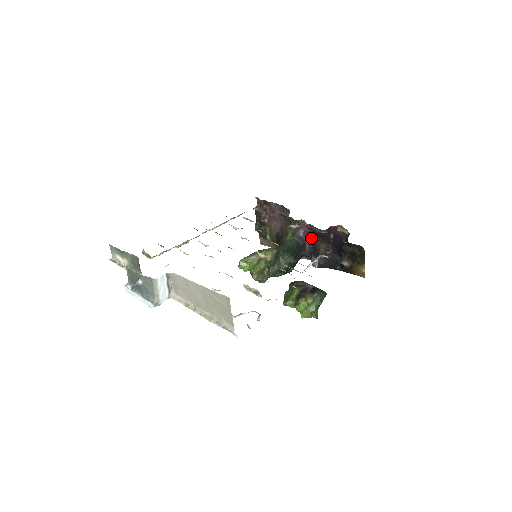
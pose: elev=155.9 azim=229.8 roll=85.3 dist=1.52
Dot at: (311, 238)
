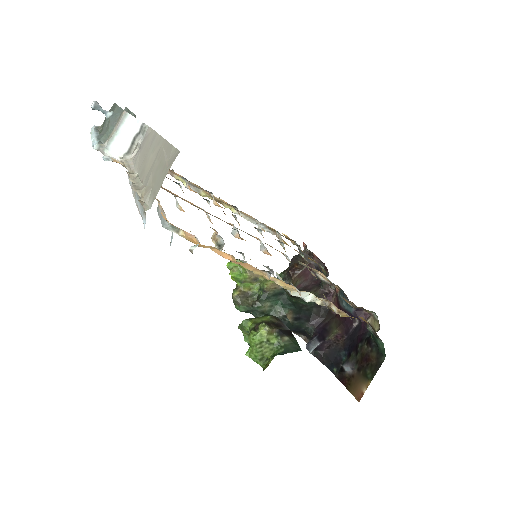
Dot at: (330, 316)
